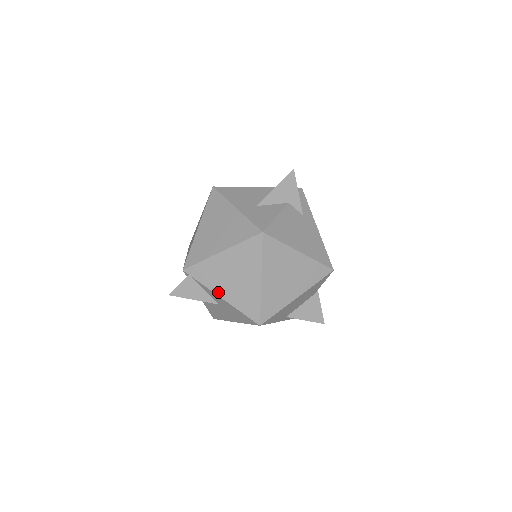
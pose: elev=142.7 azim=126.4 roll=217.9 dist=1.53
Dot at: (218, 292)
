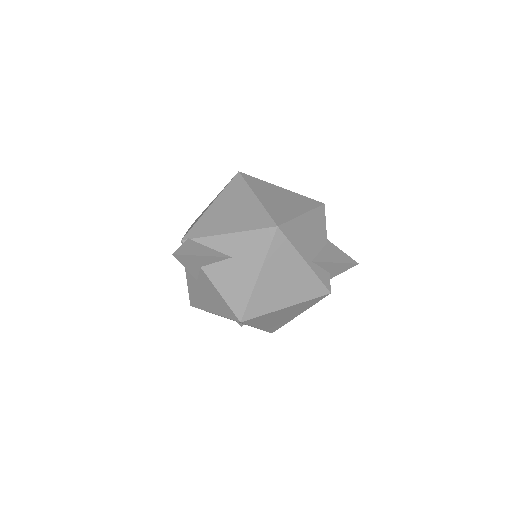
Dot at: (223, 231)
